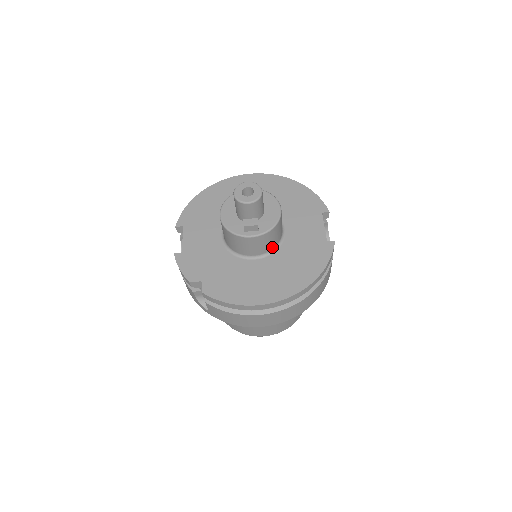
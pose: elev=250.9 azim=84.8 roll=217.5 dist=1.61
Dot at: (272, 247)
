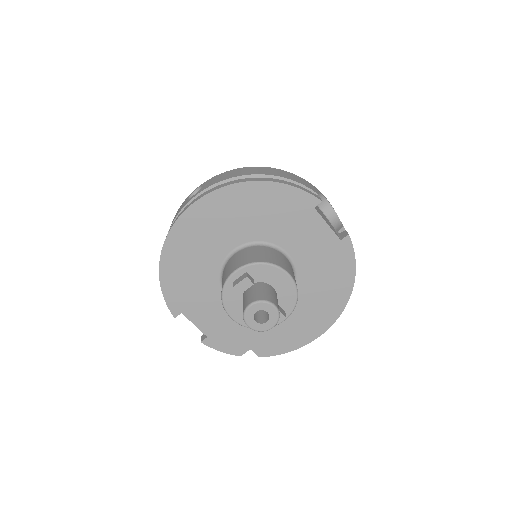
Dot at: occluded
